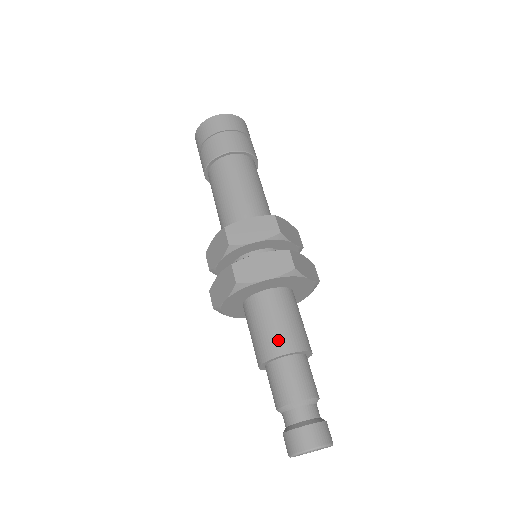
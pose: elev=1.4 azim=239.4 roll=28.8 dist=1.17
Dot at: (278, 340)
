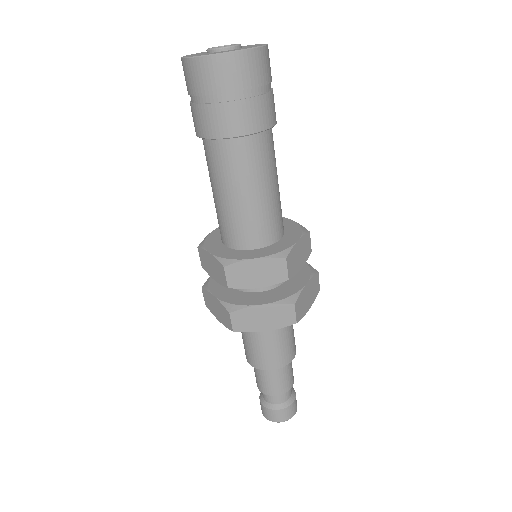
Dot at: (267, 359)
